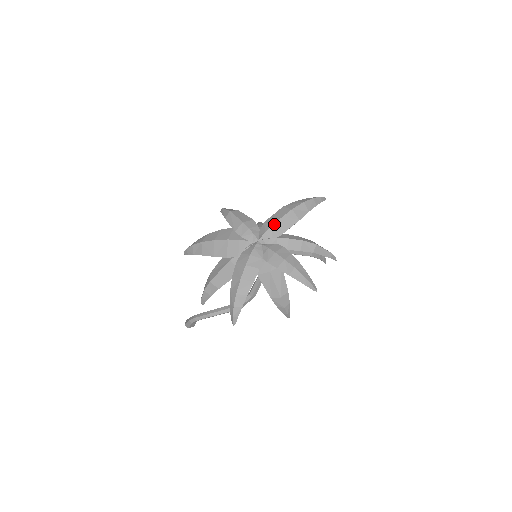
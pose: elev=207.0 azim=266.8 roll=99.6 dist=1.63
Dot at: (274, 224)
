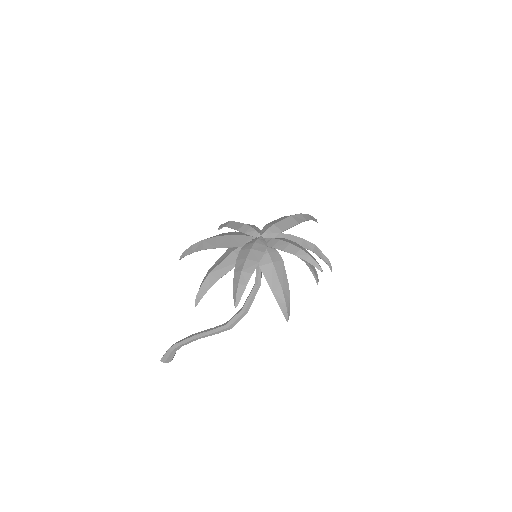
Dot at: (276, 223)
